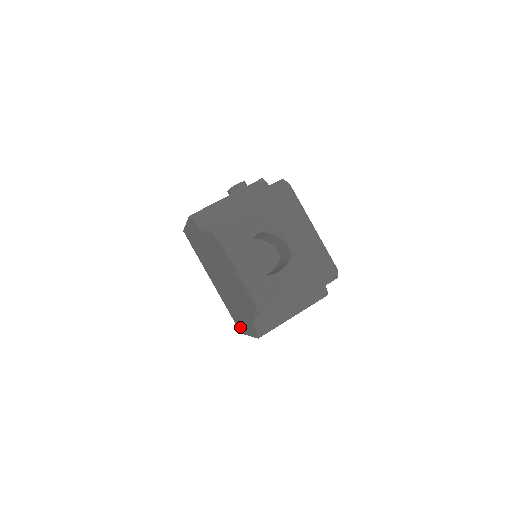
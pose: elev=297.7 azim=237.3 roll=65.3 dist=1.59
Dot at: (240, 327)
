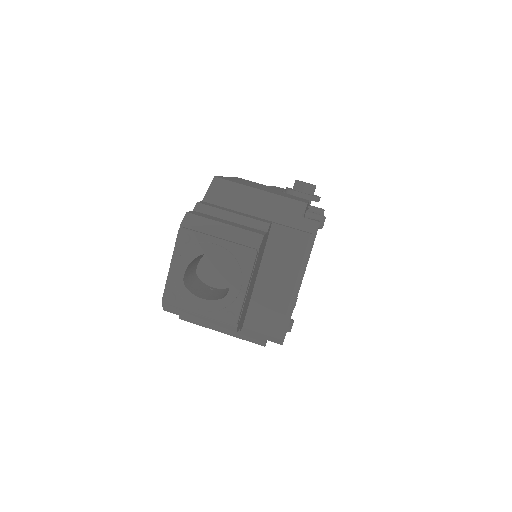
Dot at: occluded
